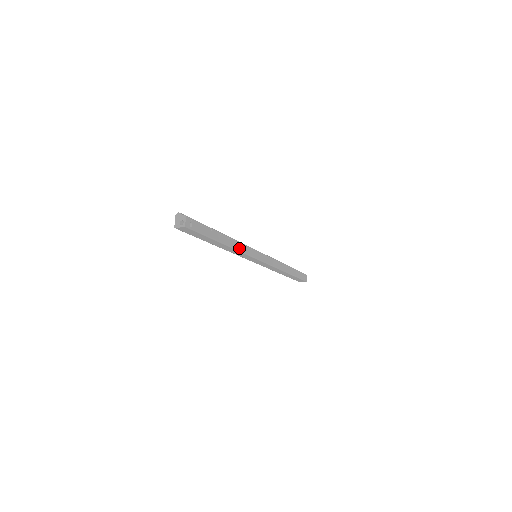
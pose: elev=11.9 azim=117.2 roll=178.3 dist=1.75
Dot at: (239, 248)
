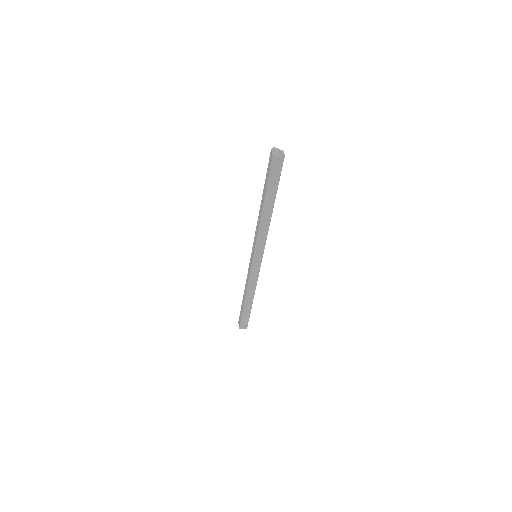
Dot at: (268, 227)
